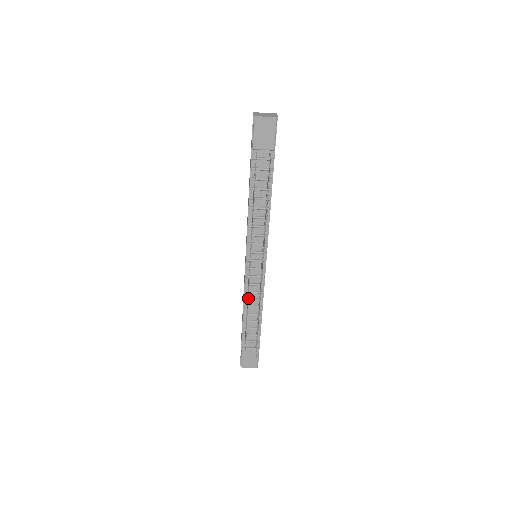
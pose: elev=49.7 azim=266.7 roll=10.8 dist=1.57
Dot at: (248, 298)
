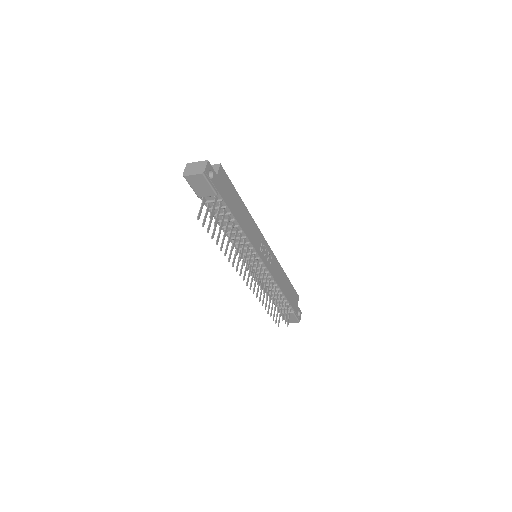
Dot at: (256, 294)
